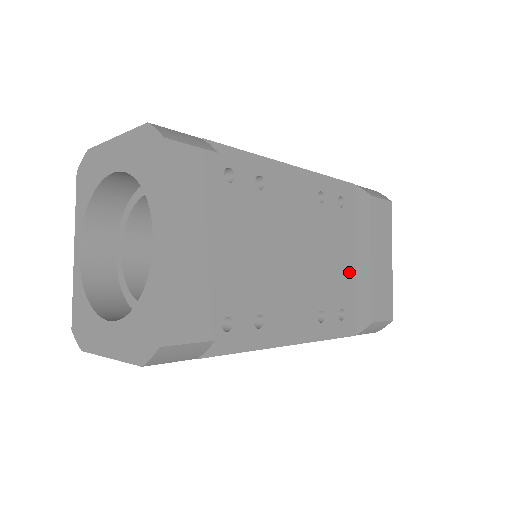
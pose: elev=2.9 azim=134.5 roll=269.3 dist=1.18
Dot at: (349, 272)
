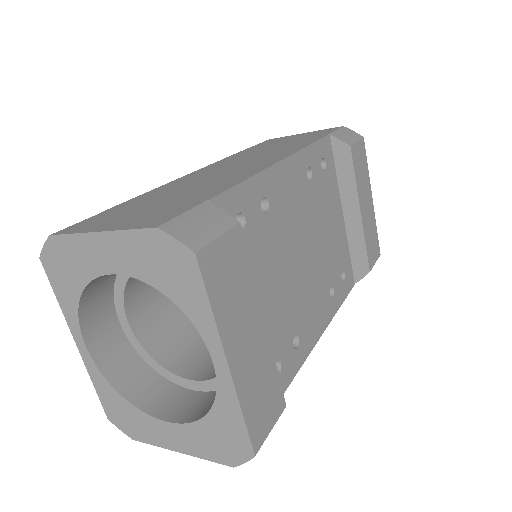
Dot at: (341, 231)
